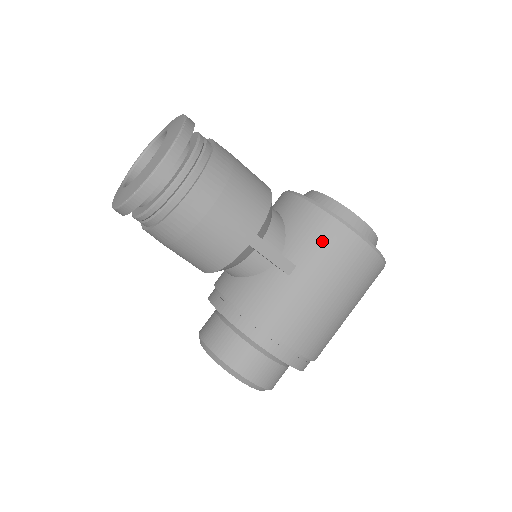
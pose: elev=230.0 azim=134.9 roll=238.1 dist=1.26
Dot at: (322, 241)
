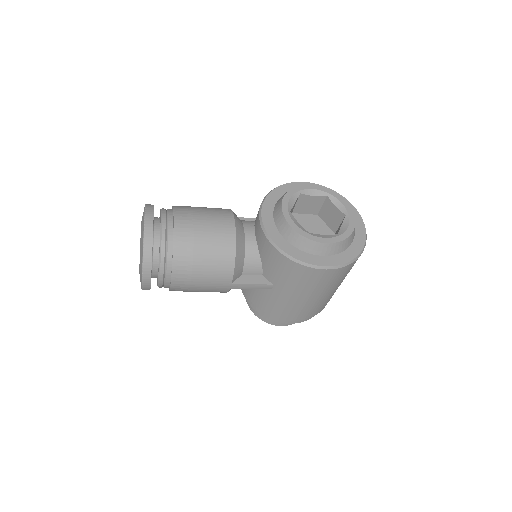
Dot at: (285, 272)
